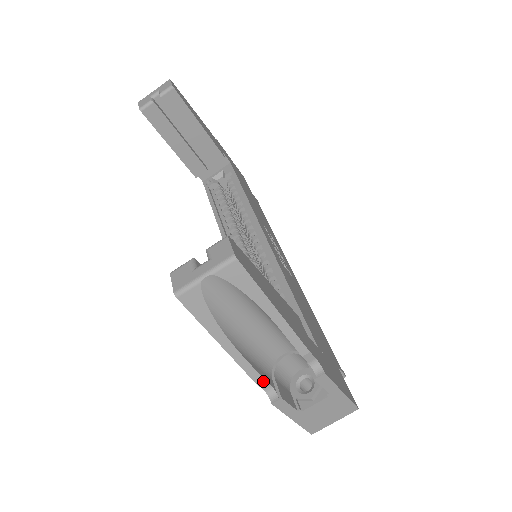
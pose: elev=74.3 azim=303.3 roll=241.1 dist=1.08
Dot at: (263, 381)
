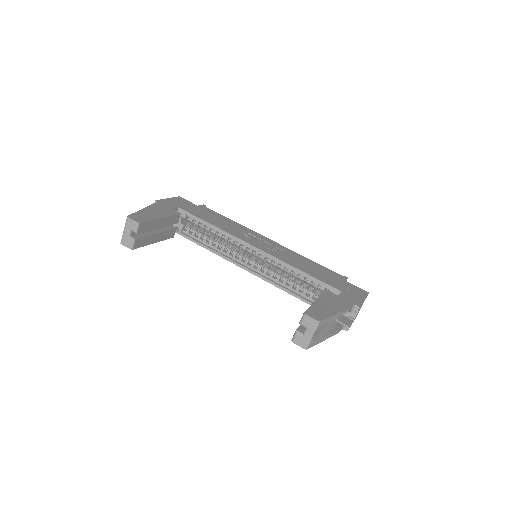
Dot at: (340, 330)
